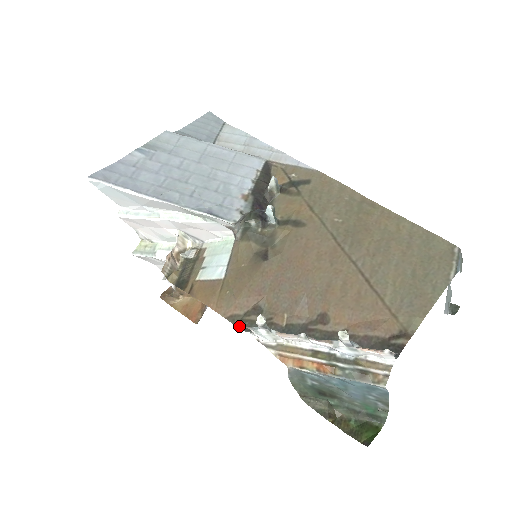
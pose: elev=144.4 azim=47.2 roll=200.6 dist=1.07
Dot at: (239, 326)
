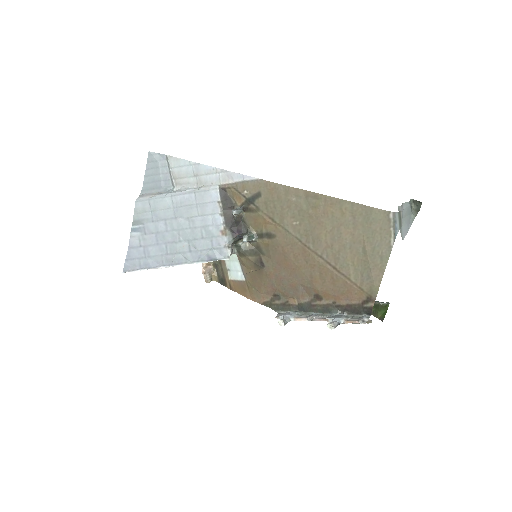
Dot at: (272, 308)
